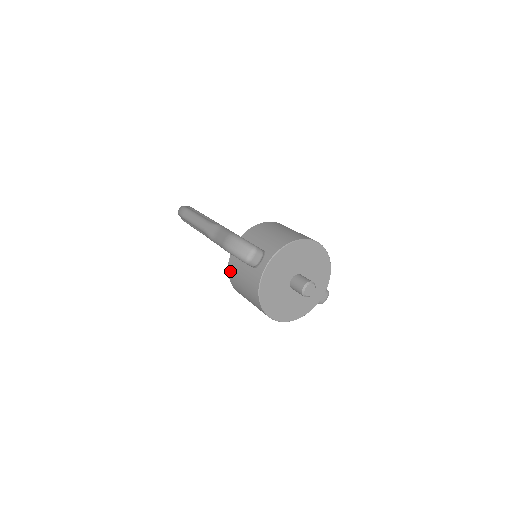
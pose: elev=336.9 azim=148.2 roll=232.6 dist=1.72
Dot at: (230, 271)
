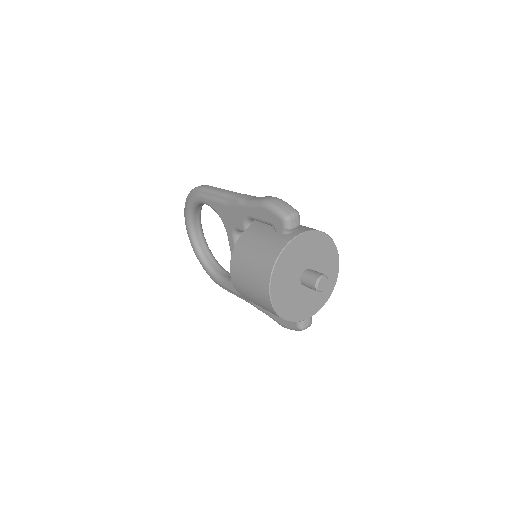
Dot at: (242, 238)
